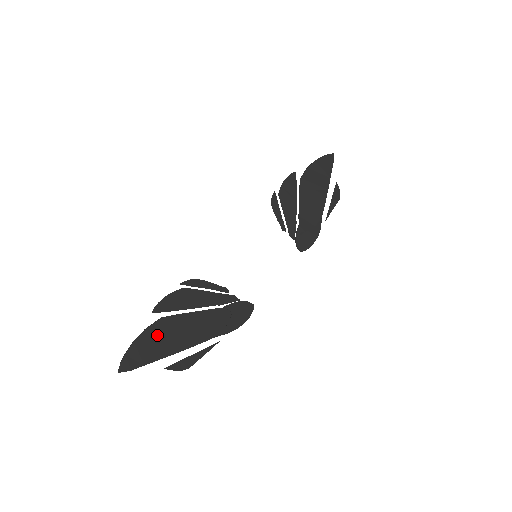
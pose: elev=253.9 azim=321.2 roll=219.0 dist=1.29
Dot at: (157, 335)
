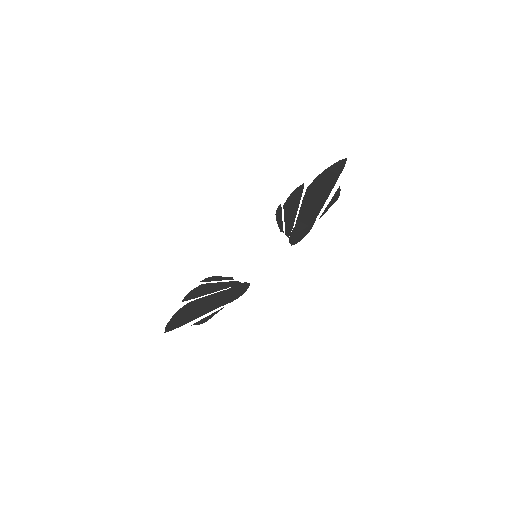
Dot at: (186, 312)
